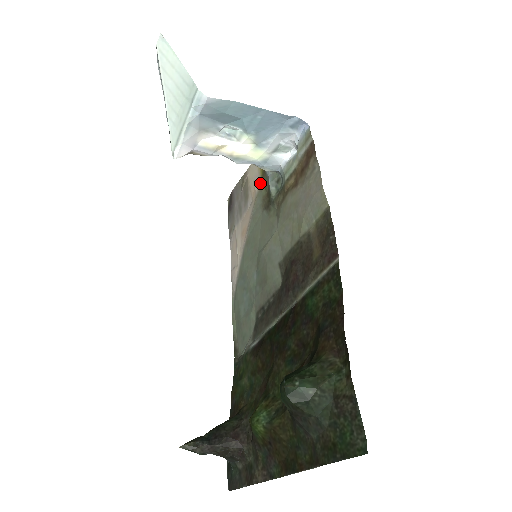
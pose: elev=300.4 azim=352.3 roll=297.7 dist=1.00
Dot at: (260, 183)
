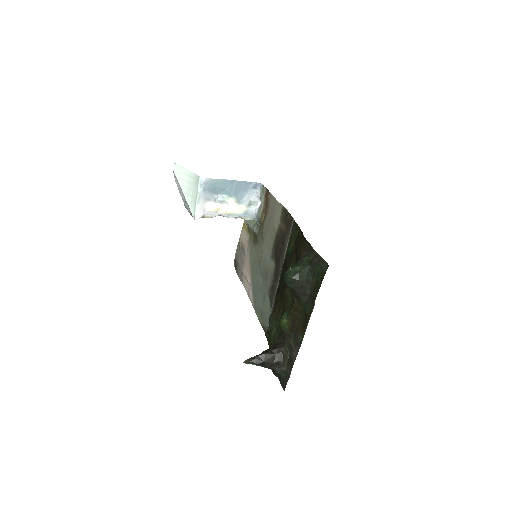
Dot at: (249, 236)
